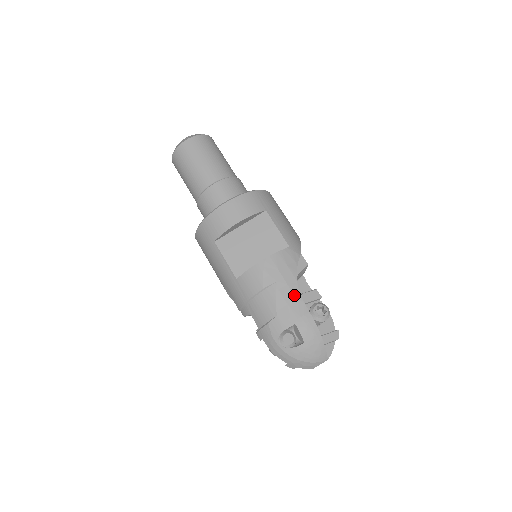
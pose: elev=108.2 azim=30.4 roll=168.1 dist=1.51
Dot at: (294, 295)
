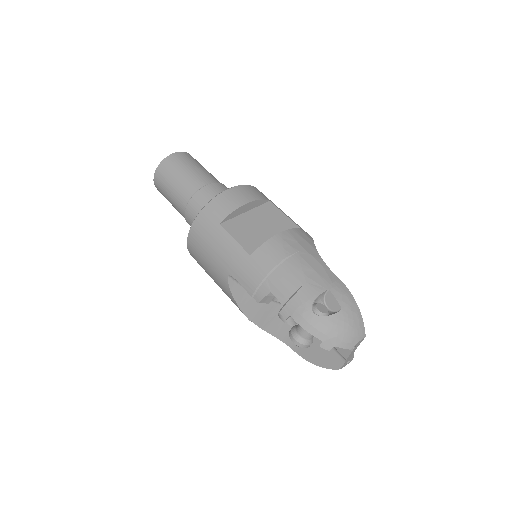
Dot at: (320, 263)
